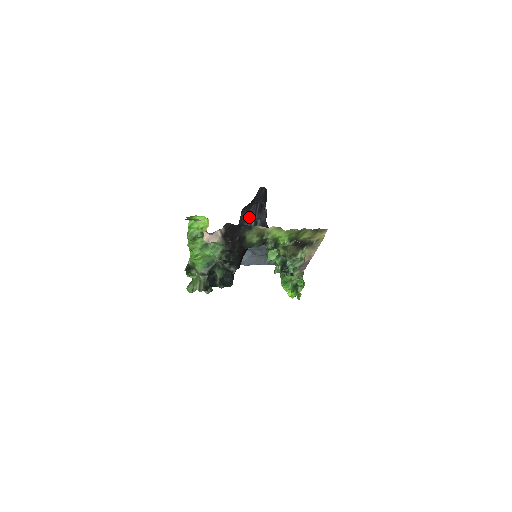
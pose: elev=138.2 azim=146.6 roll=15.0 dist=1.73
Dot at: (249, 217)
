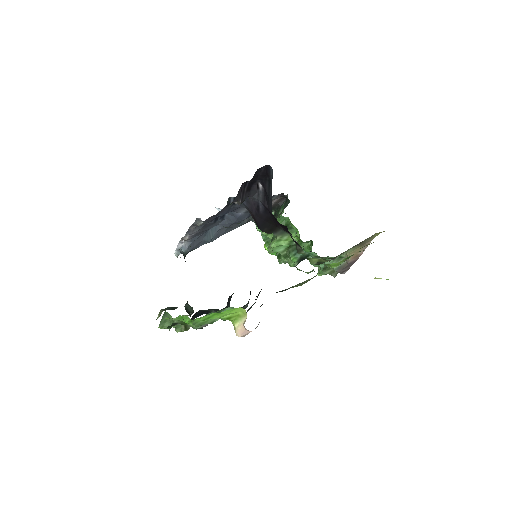
Dot at: occluded
